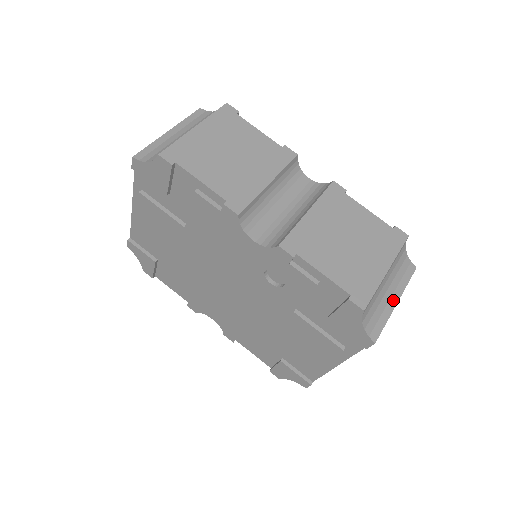
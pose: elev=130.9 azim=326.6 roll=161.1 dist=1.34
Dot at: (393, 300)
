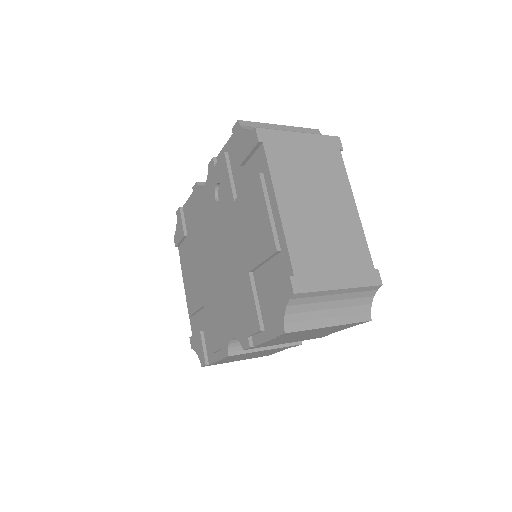
Dot at: (296, 134)
